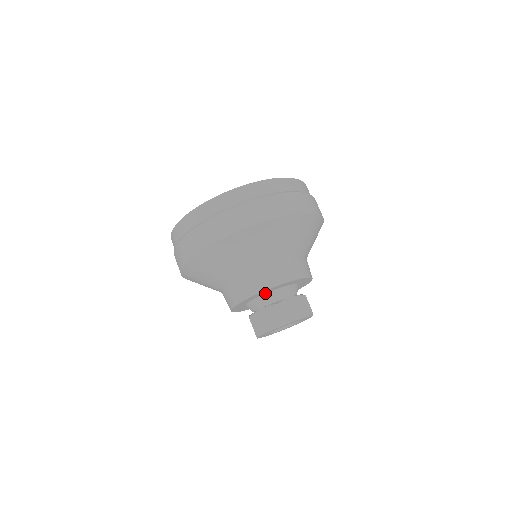
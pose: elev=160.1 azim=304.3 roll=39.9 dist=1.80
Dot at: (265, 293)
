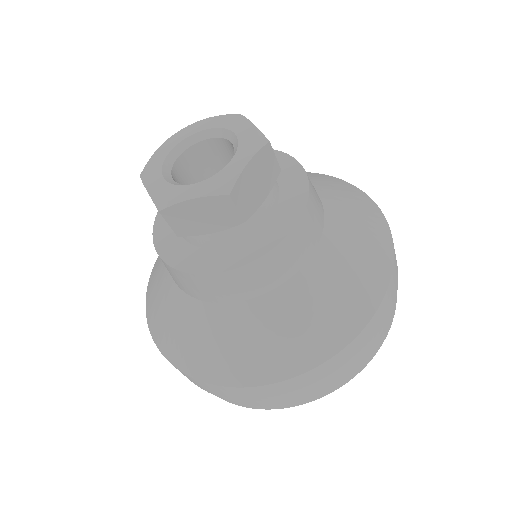
Dot at: occluded
